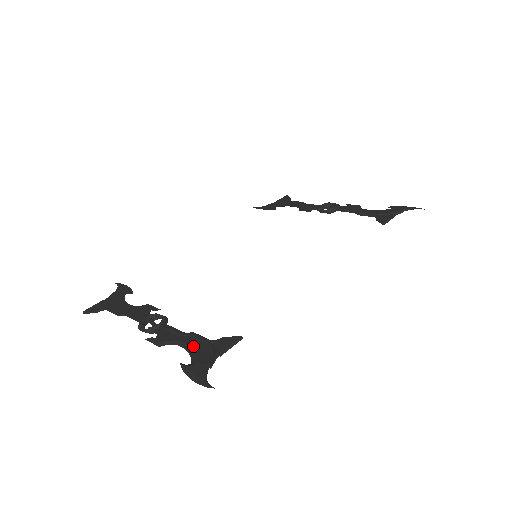
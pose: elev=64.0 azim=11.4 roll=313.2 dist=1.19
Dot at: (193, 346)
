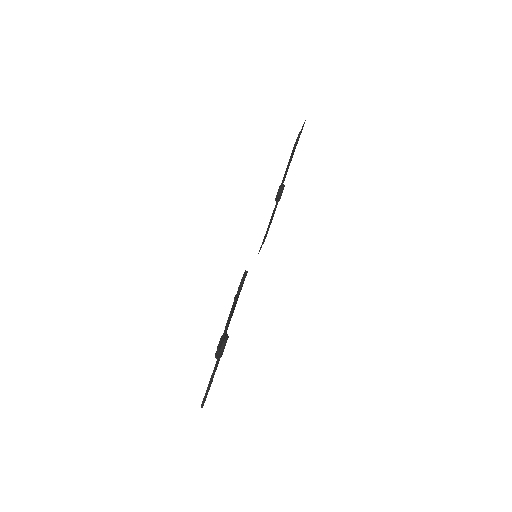
Dot at: occluded
